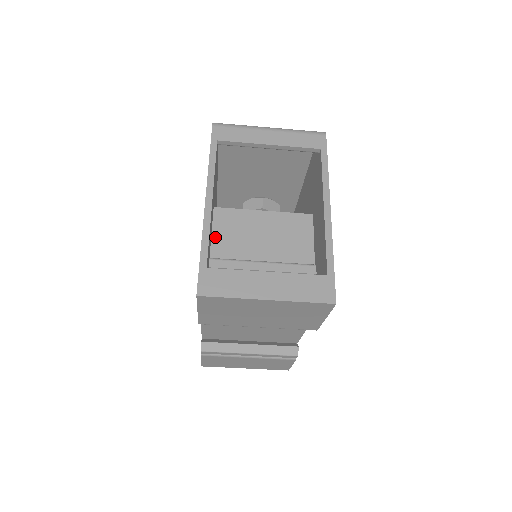
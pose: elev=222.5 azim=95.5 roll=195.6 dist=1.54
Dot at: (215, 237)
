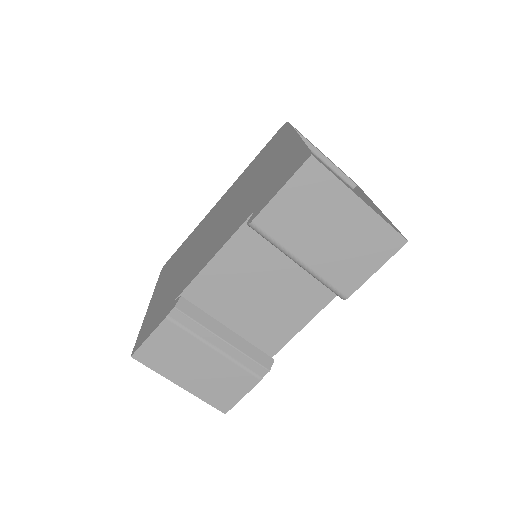
Dot at: occluded
